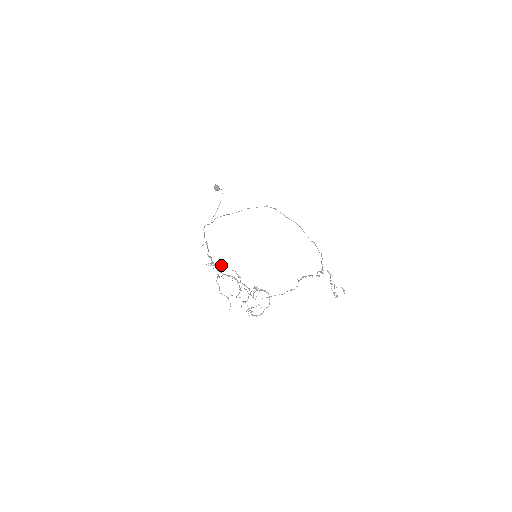
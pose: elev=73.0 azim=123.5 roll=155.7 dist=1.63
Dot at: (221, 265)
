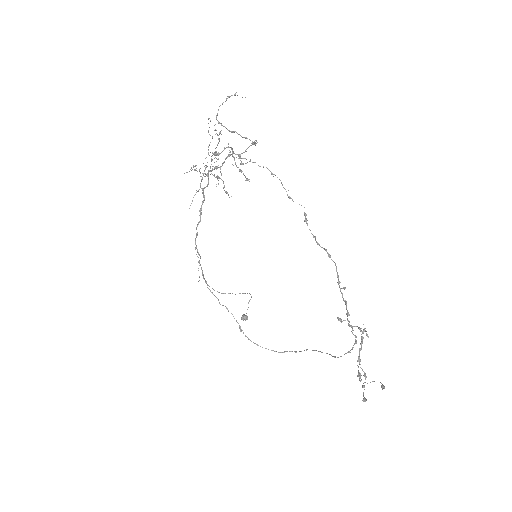
Dot at: (220, 132)
